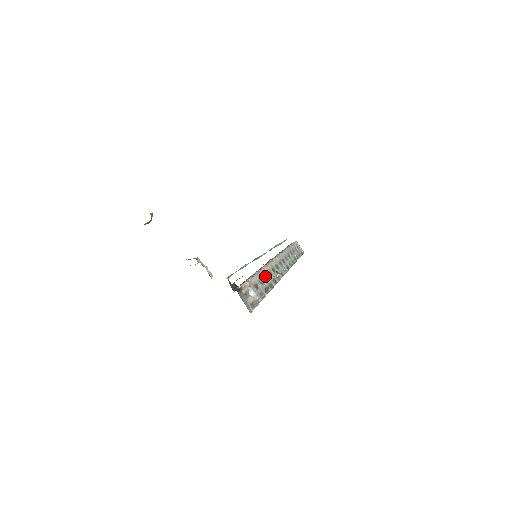
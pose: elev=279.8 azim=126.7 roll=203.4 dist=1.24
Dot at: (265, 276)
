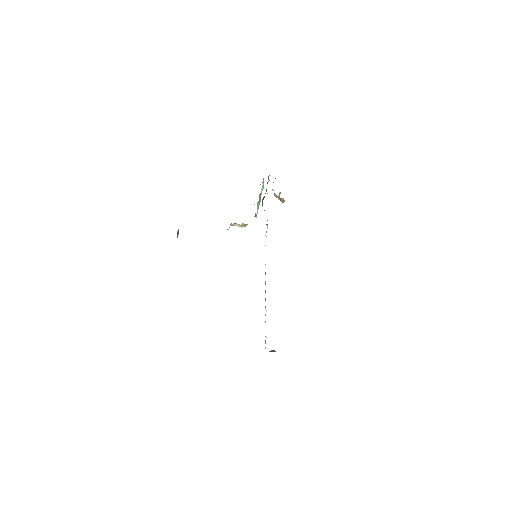
Dot at: occluded
